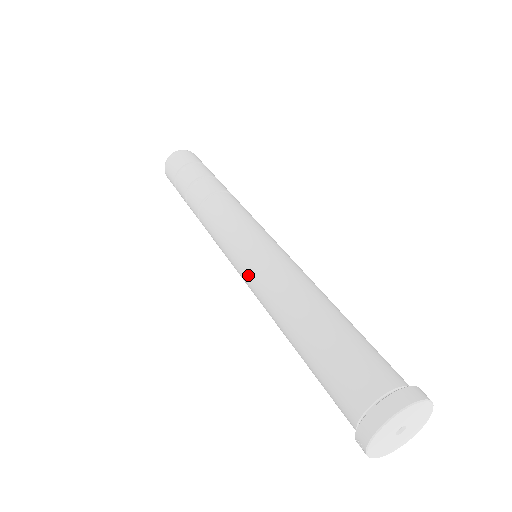
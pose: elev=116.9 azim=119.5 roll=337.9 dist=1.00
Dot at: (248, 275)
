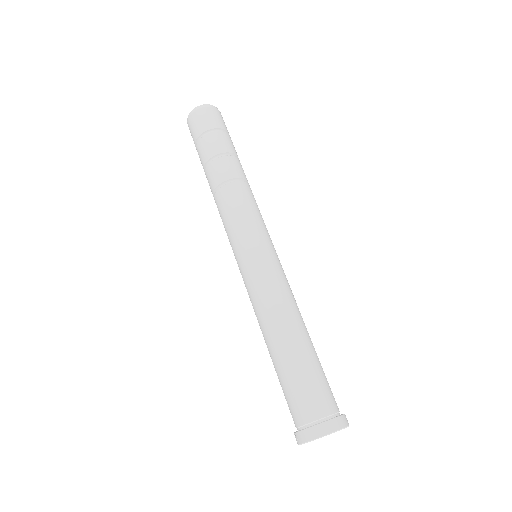
Dot at: (248, 279)
